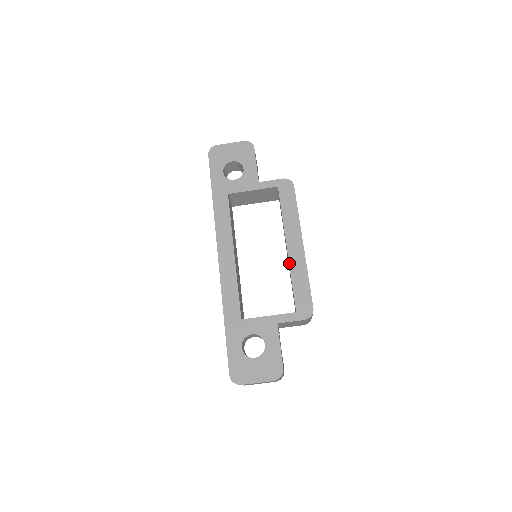
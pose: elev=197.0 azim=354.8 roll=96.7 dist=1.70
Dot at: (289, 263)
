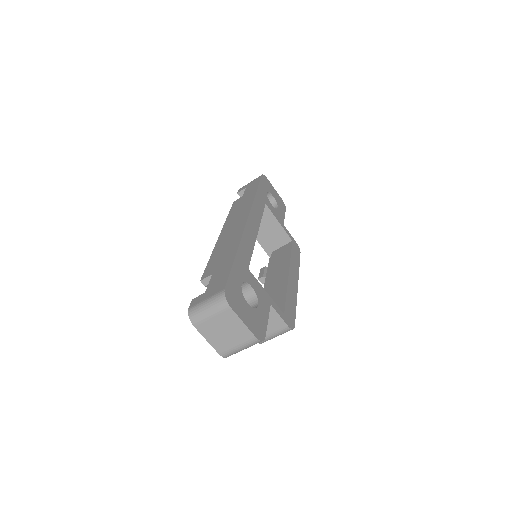
Dot at: (288, 282)
